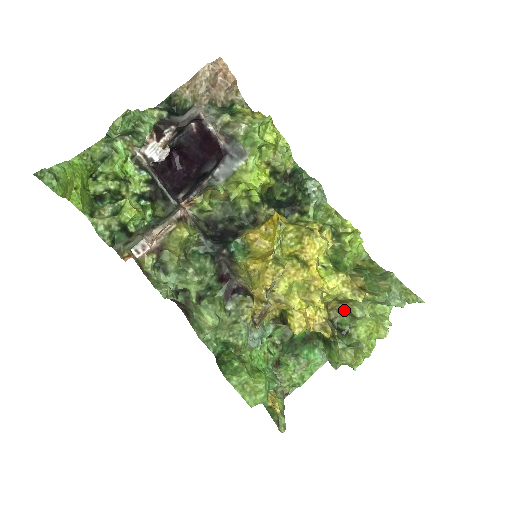
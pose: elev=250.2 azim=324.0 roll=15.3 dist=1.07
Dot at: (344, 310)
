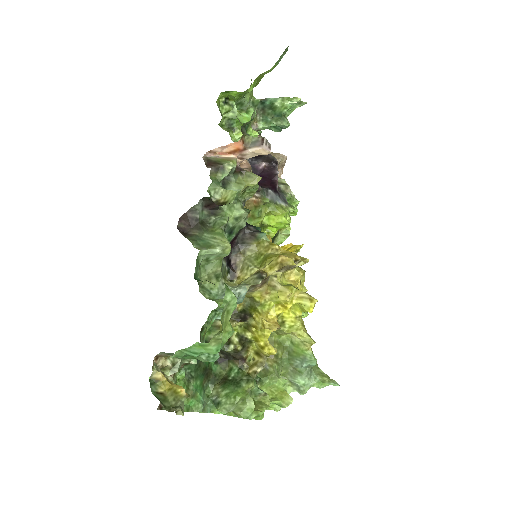
Dot at: occluded
